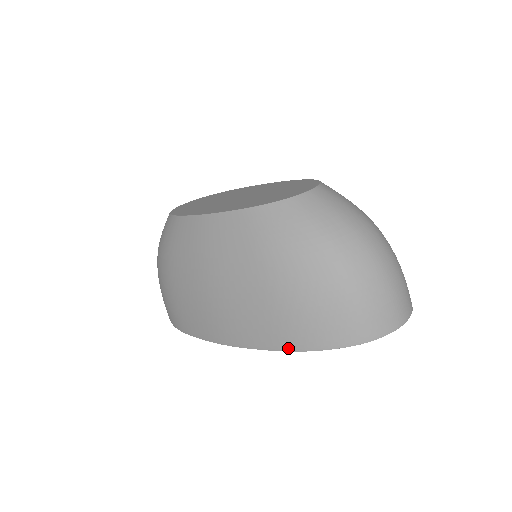
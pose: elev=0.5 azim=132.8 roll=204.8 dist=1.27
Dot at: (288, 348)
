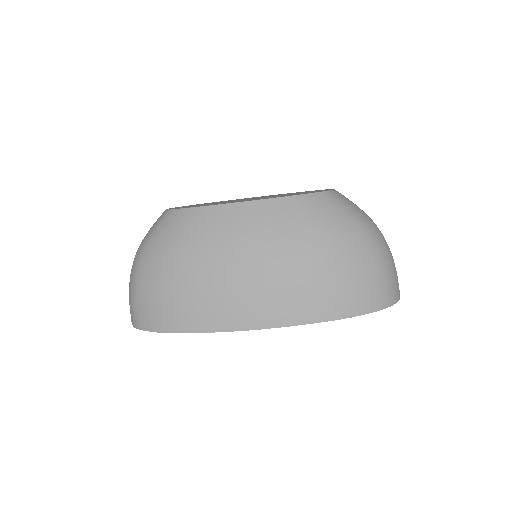
Dot at: (331, 317)
